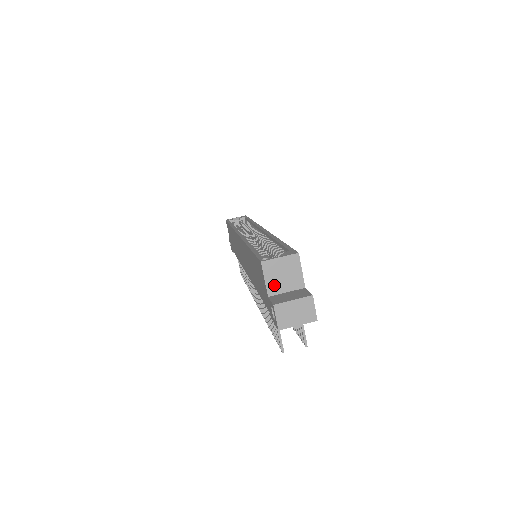
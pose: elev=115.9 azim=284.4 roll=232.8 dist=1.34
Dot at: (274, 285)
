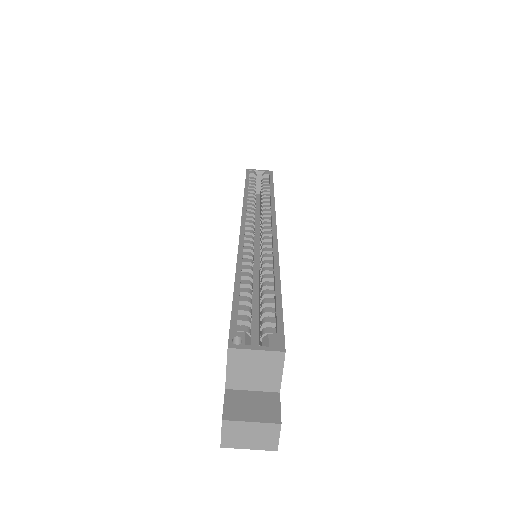
Dot at: (238, 378)
